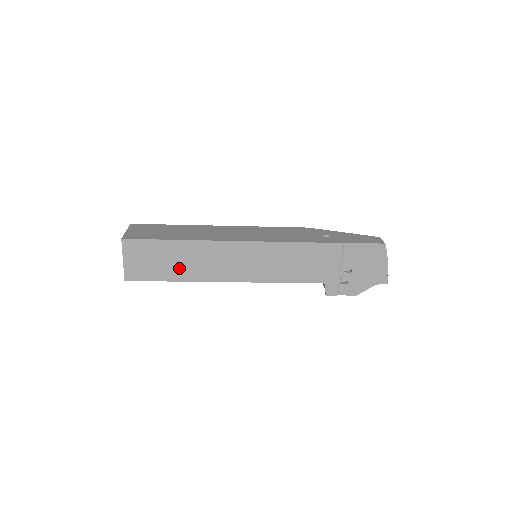
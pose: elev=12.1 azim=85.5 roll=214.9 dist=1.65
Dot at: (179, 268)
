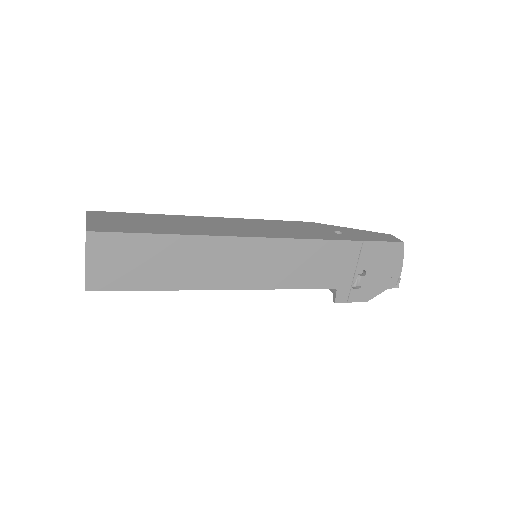
Dot at: (164, 272)
